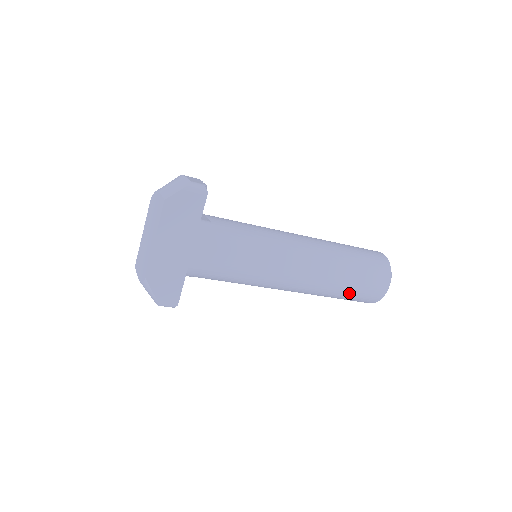
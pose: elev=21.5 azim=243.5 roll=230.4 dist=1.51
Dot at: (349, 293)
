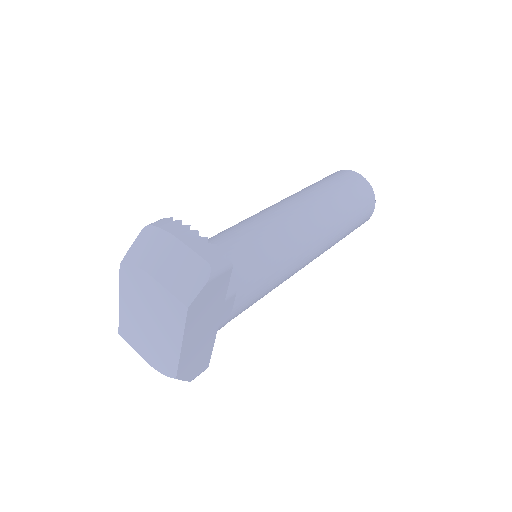
Dot at: occluded
